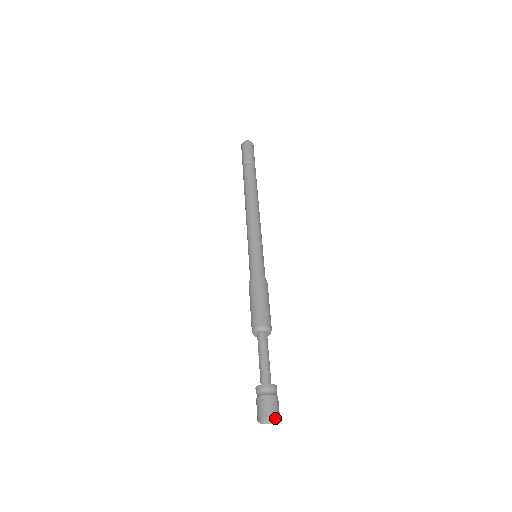
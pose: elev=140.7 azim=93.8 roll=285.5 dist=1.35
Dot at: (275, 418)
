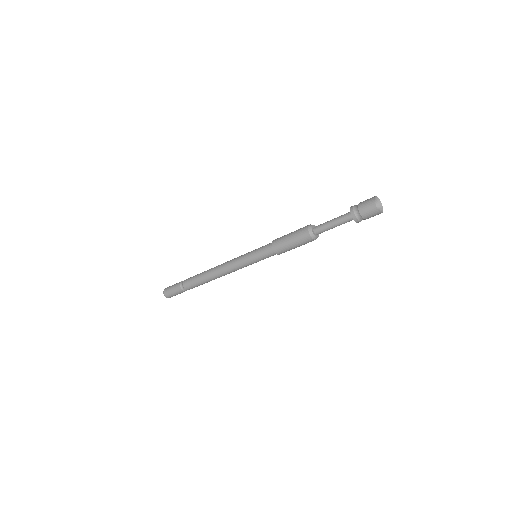
Dot at: (379, 207)
